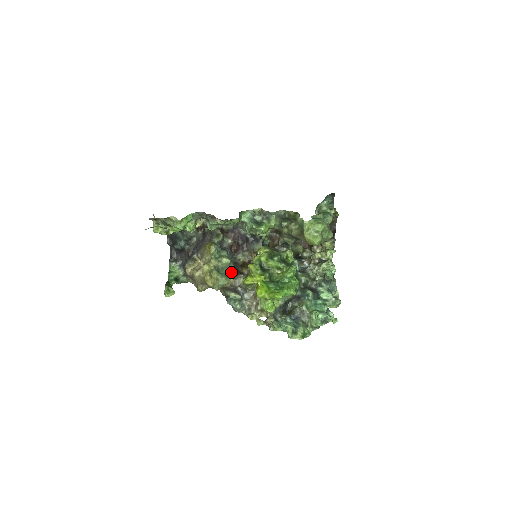
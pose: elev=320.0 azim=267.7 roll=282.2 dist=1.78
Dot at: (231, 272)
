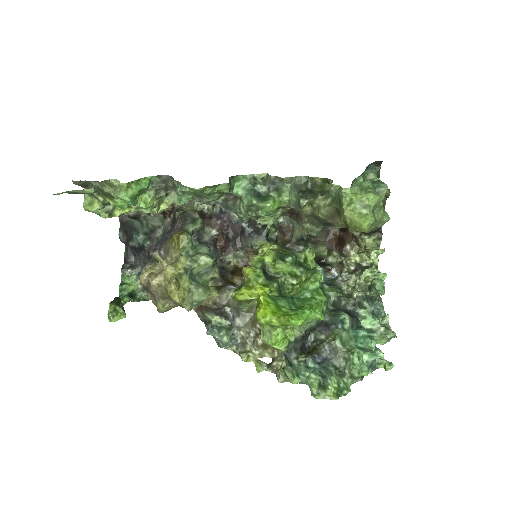
Dot at: (214, 281)
